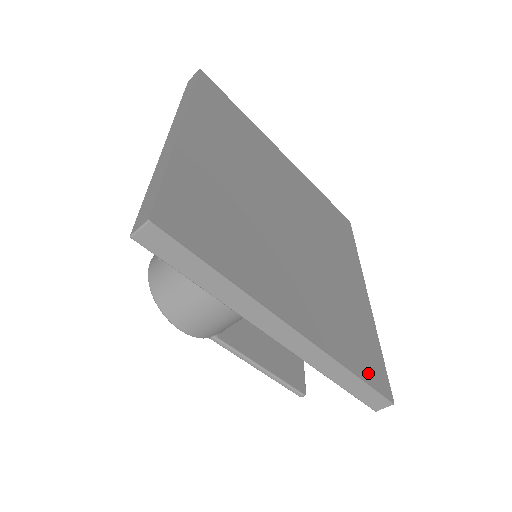
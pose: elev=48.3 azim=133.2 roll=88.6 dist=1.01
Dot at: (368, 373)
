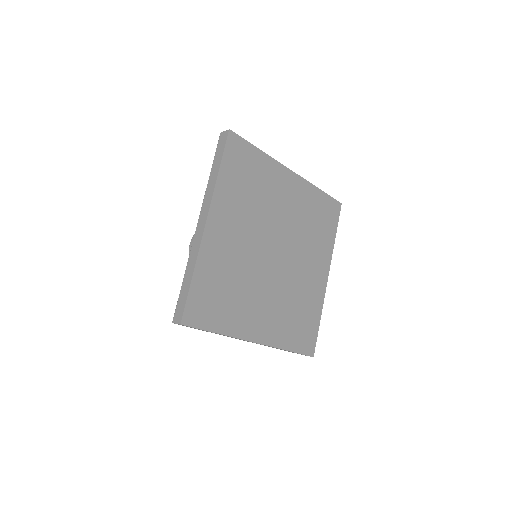
Dot at: (301, 345)
